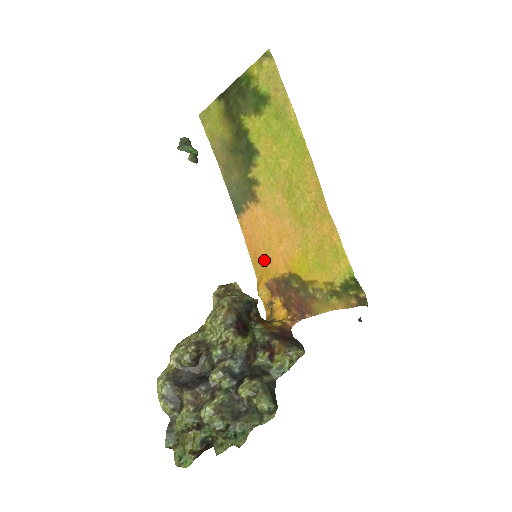
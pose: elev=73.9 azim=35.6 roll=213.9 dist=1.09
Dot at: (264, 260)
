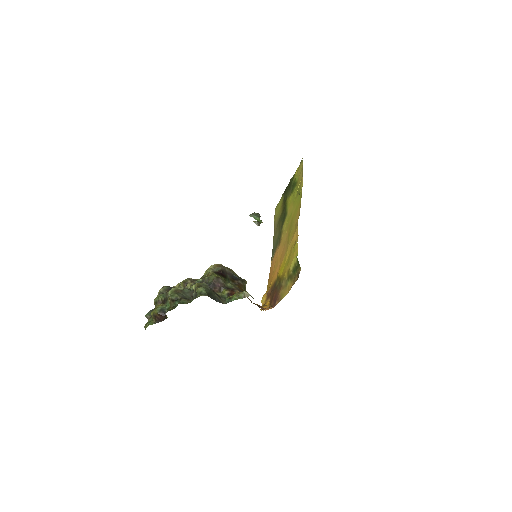
Dot at: (271, 278)
